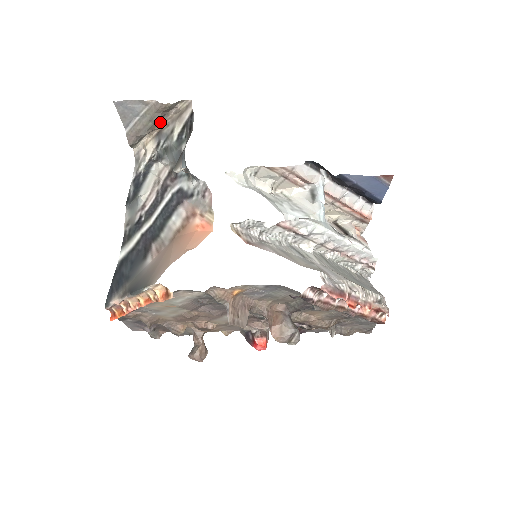
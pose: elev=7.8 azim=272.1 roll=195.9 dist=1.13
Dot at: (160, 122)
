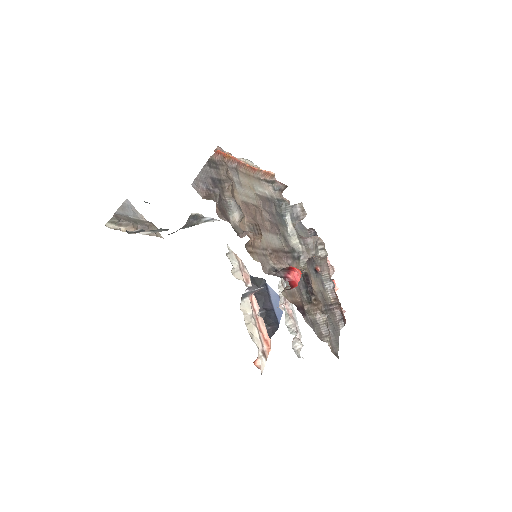
Dot at: occluded
